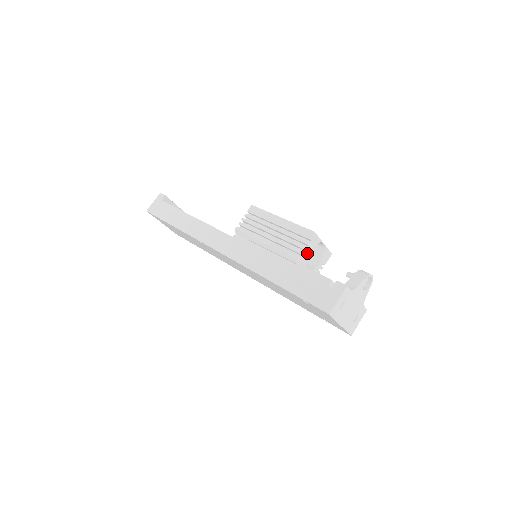
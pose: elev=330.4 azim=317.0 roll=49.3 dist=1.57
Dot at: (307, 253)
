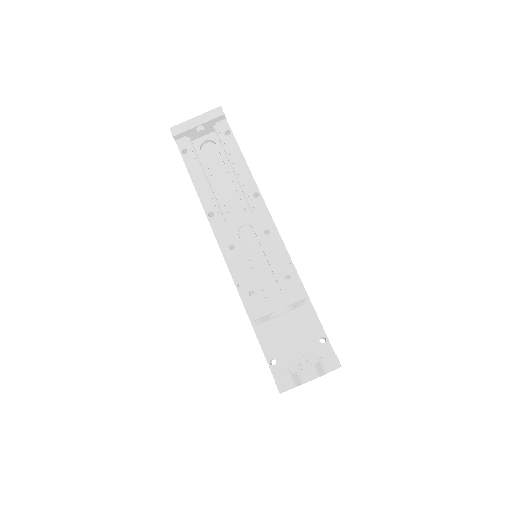
Dot at: (266, 319)
